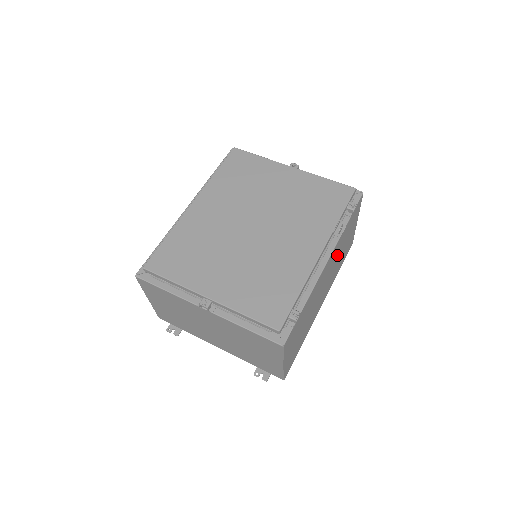
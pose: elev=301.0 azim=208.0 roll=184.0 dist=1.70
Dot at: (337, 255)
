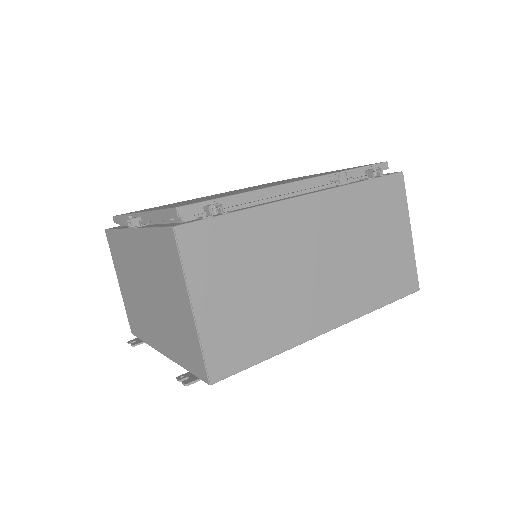
Dot at: (350, 234)
